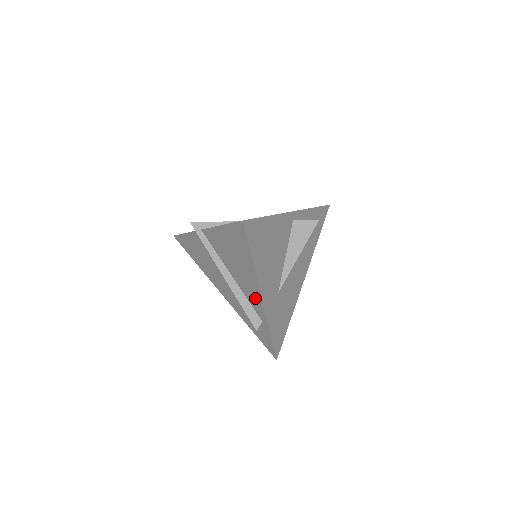
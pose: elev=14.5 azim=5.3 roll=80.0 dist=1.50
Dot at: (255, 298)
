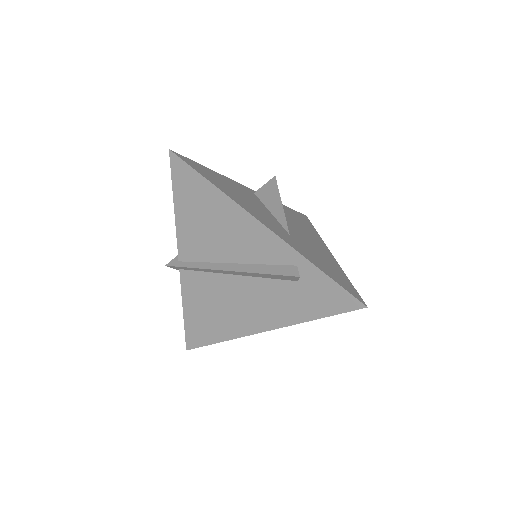
Dot at: (261, 240)
